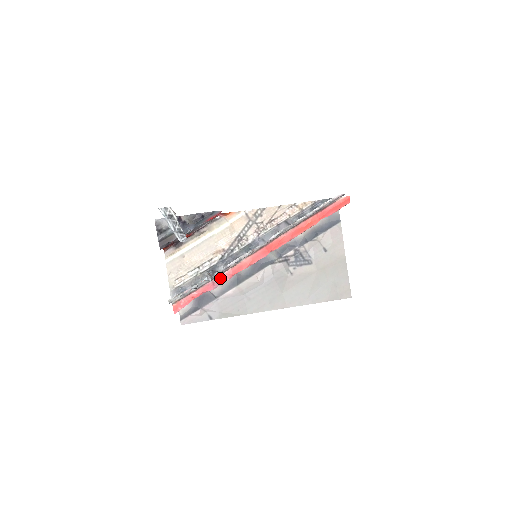
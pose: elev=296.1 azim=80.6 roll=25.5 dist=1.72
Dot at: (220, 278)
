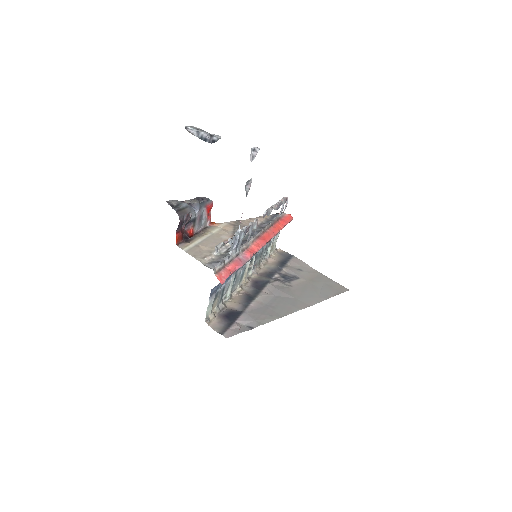
Dot at: (242, 256)
